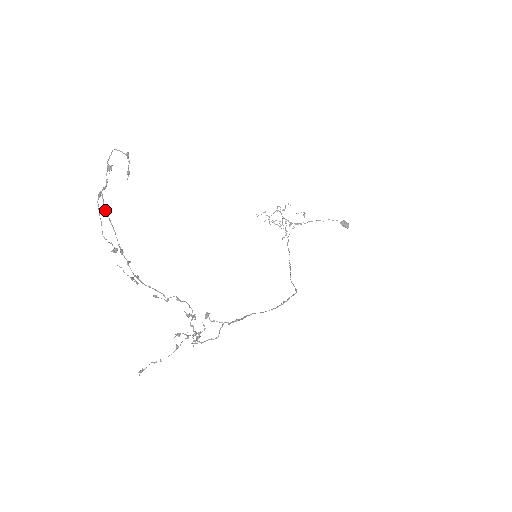
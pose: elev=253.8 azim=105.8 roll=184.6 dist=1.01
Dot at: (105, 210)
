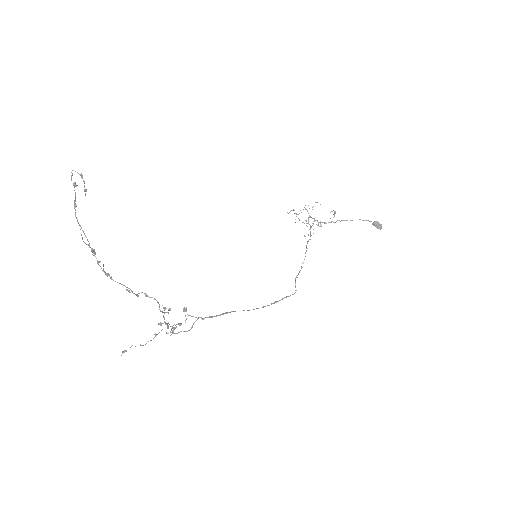
Dot at: occluded
